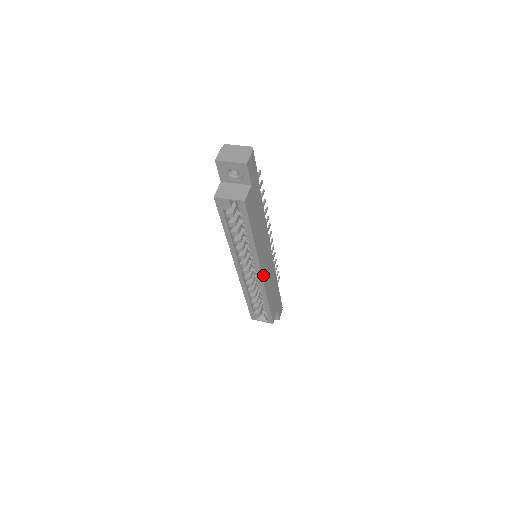
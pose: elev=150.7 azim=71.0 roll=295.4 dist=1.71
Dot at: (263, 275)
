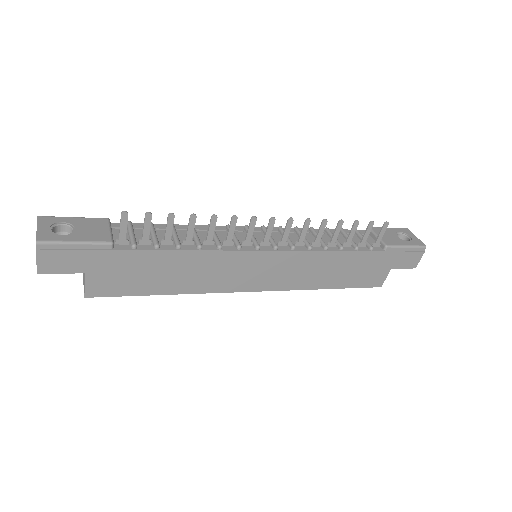
Dot at: (264, 287)
